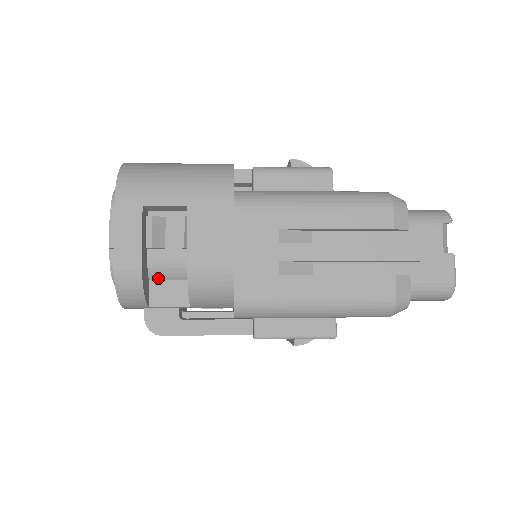
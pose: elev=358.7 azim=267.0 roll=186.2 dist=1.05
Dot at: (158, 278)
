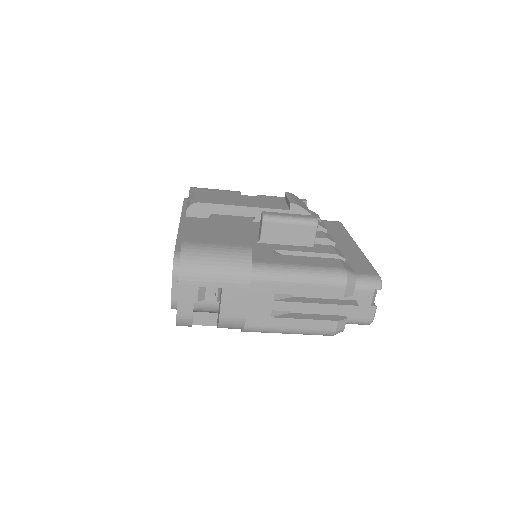
Dot at: (199, 310)
